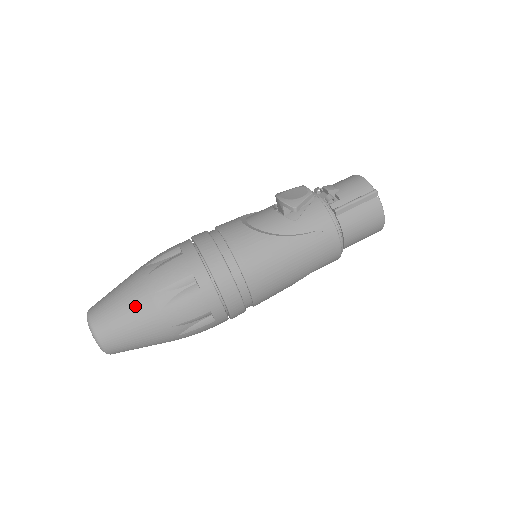
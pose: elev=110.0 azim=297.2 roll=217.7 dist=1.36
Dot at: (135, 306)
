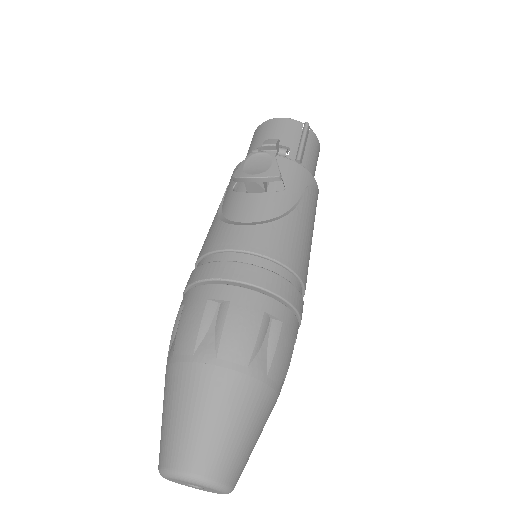
Dot at: (239, 403)
